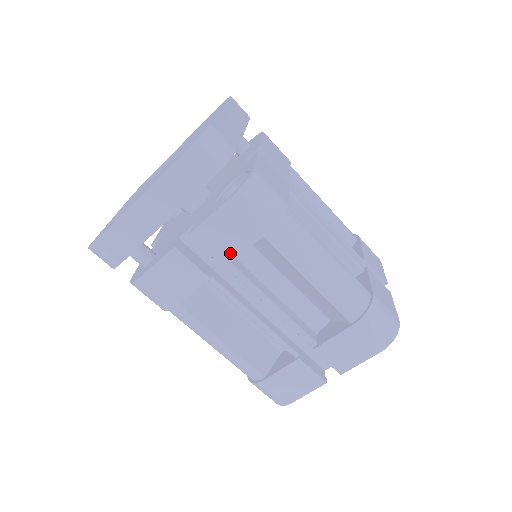
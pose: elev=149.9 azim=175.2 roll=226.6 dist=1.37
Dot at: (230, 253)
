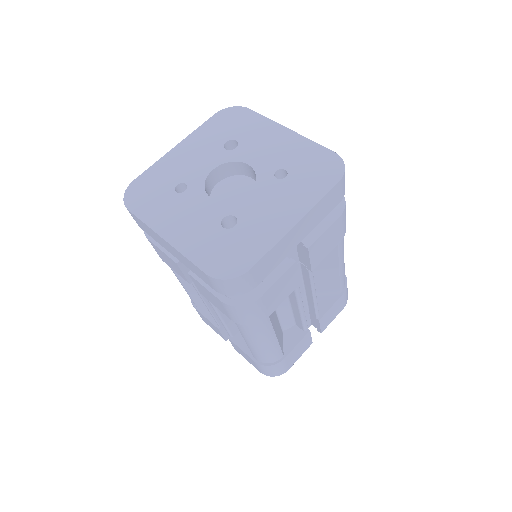
Dot at: (208, 298)
